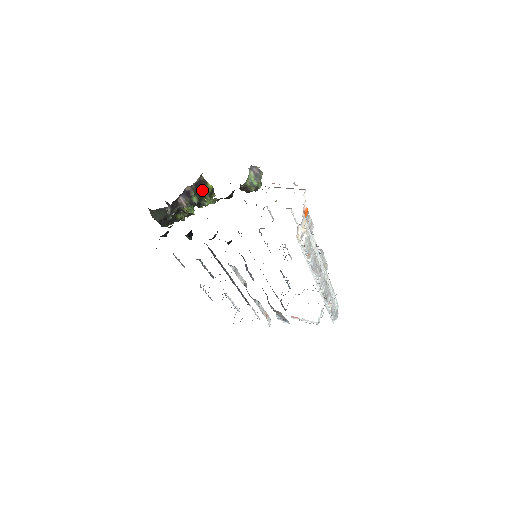
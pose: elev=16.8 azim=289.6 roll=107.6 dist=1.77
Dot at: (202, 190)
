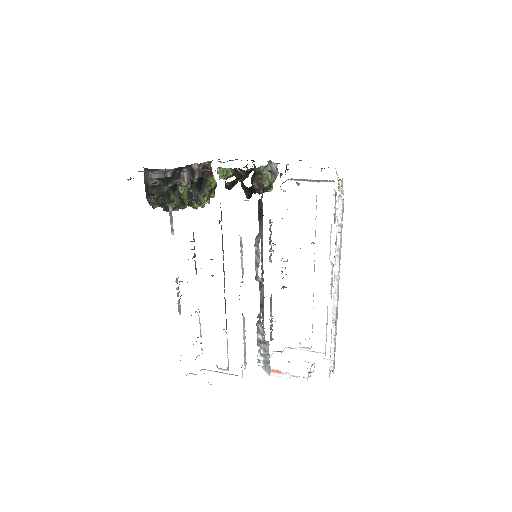
Dot at: (205, 181)
